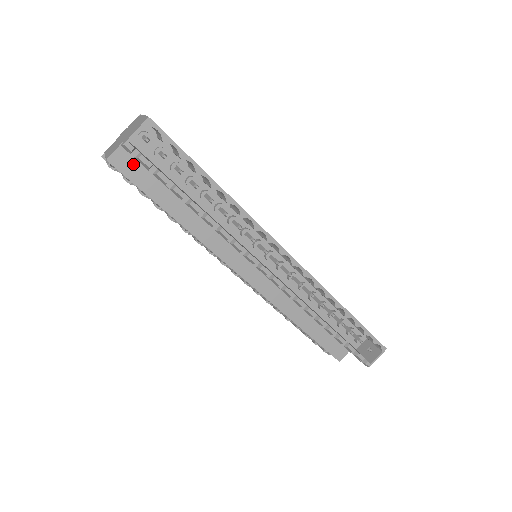
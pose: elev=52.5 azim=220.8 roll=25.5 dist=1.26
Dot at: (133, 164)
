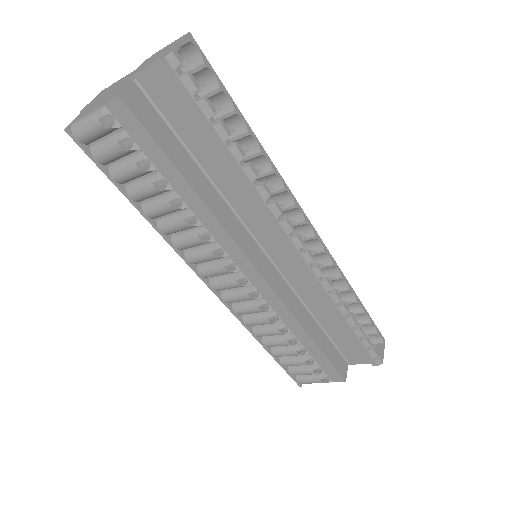
Dot at: (146, 110)
